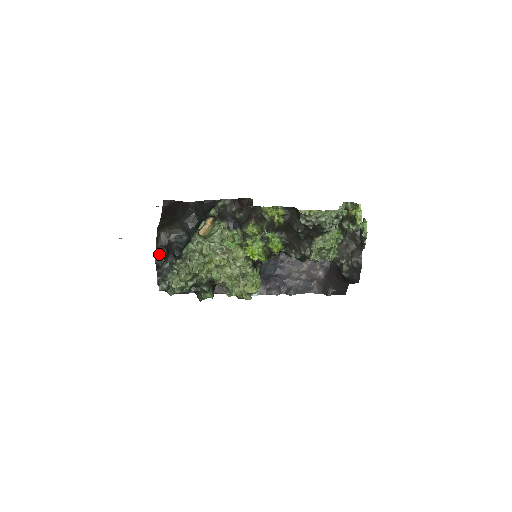
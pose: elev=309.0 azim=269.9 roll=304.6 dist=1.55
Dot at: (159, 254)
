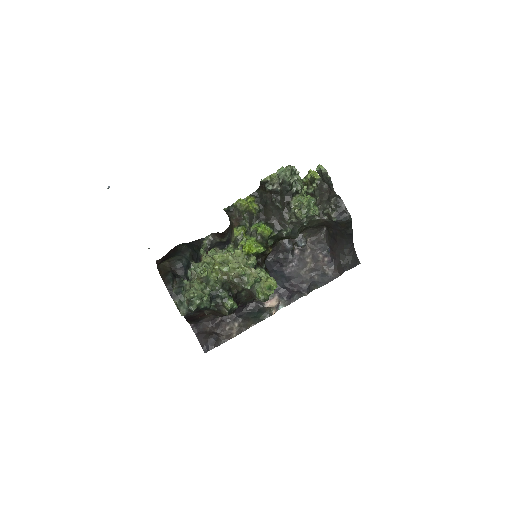
Dot at: (166, 278)
